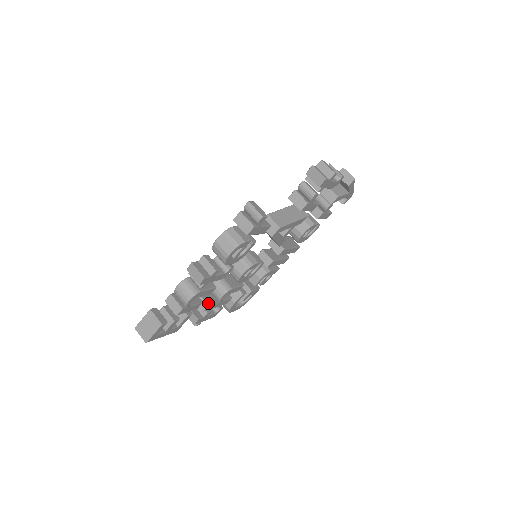
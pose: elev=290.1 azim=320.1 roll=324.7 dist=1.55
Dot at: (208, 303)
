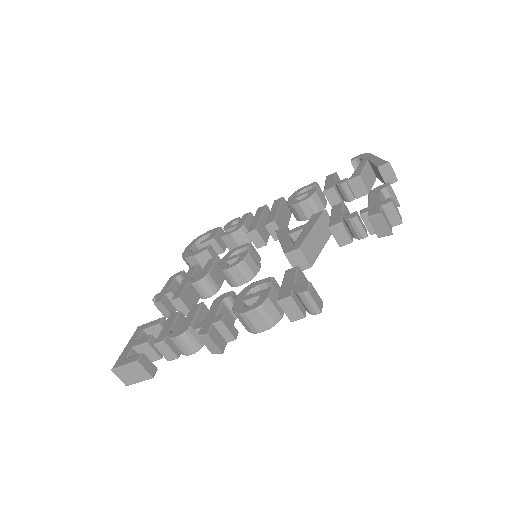
Dot at: occluded
